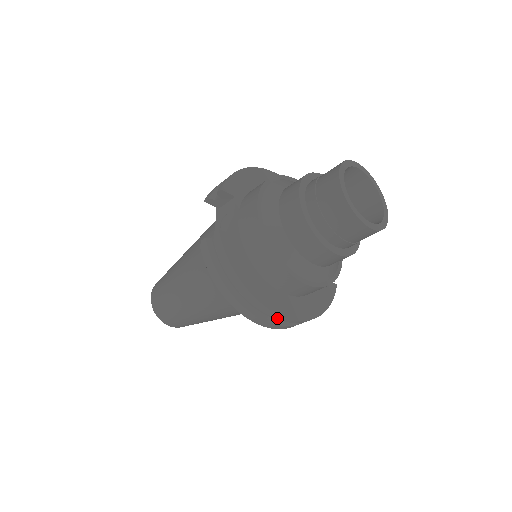
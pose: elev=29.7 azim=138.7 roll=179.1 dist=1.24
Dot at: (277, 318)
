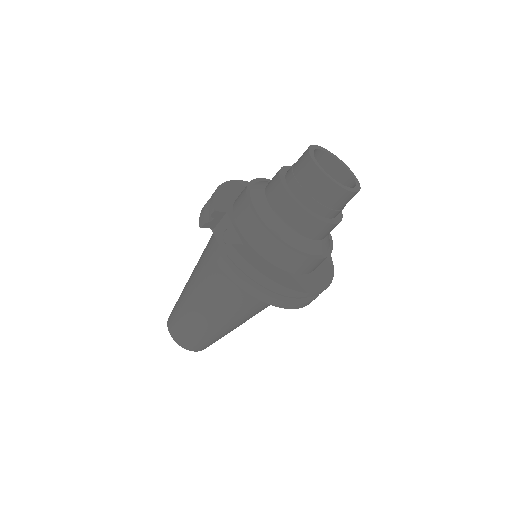
Dot at: (305, 296)
